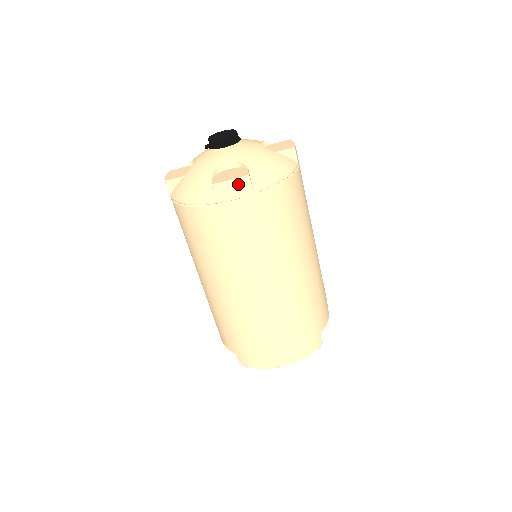
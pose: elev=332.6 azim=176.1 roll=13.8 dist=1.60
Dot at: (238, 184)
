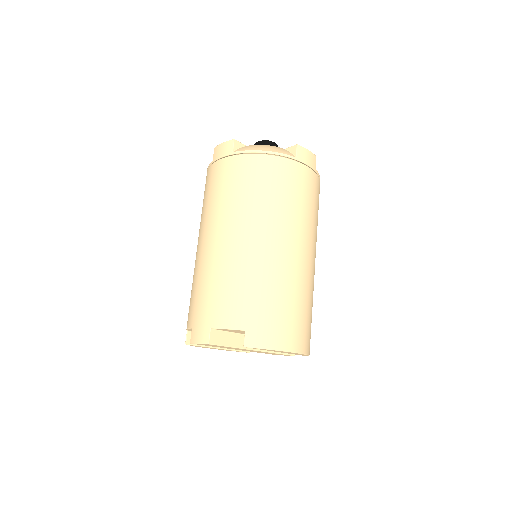
Dot at: (311, 156)
